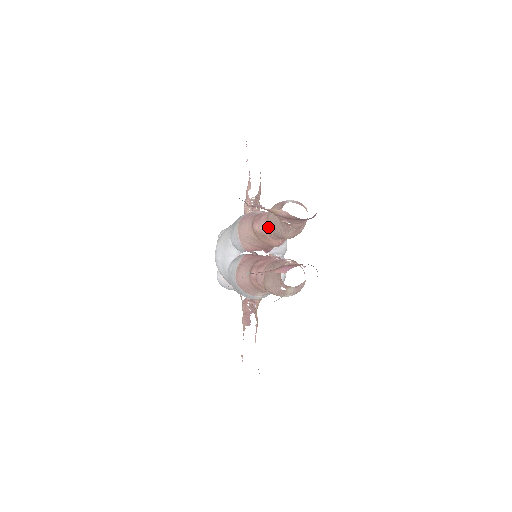
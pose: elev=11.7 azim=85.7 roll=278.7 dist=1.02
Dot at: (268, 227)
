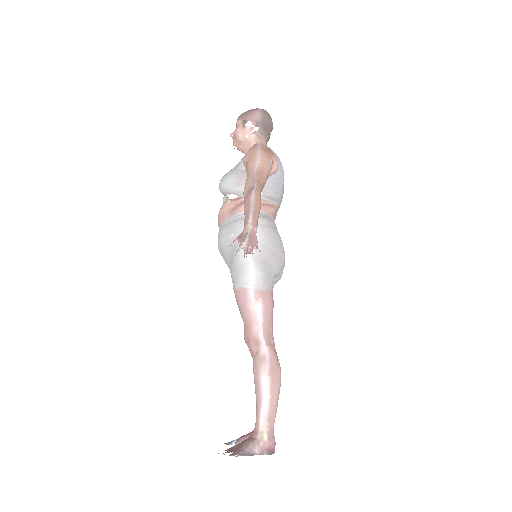
Dot at: occluded
